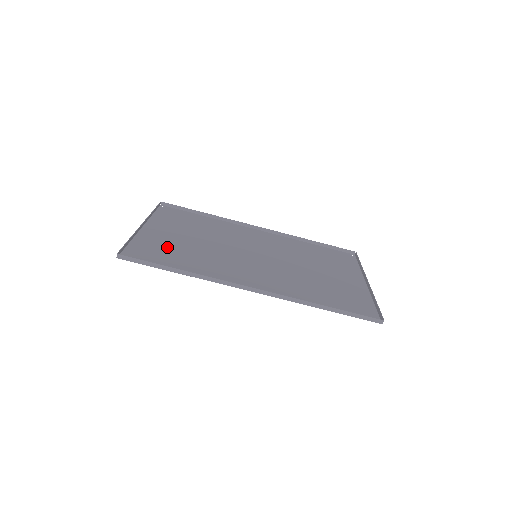
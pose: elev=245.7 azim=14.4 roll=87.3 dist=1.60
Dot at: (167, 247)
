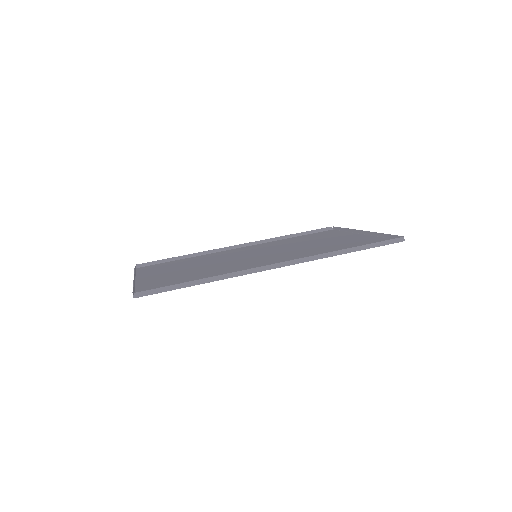
Dot at: (173, 279)
